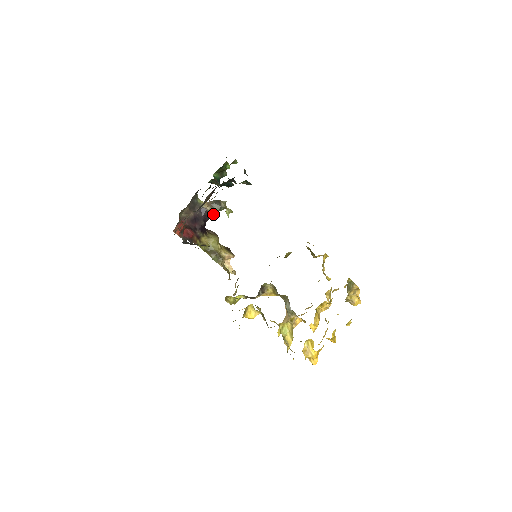
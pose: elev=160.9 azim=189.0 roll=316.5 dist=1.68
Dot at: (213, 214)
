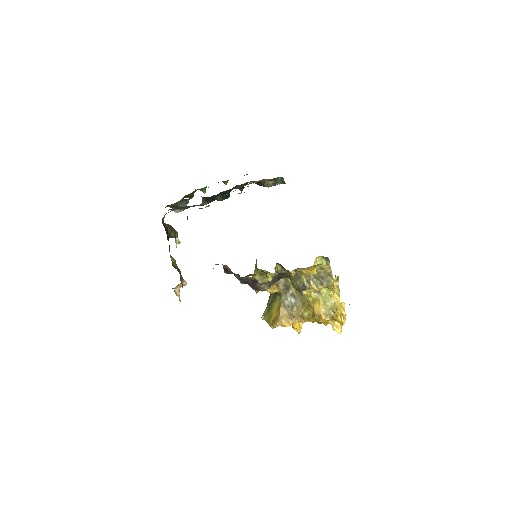
Dot at: occluded
